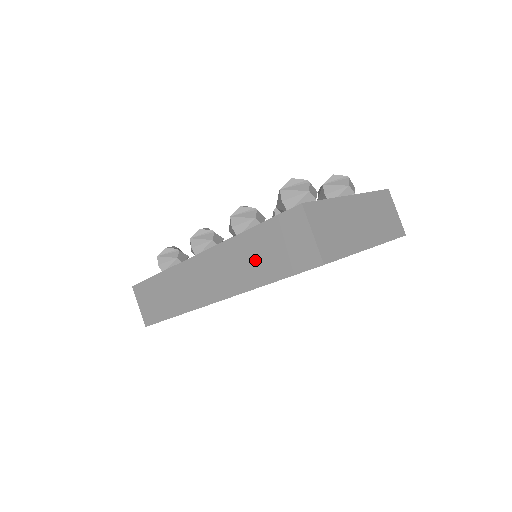
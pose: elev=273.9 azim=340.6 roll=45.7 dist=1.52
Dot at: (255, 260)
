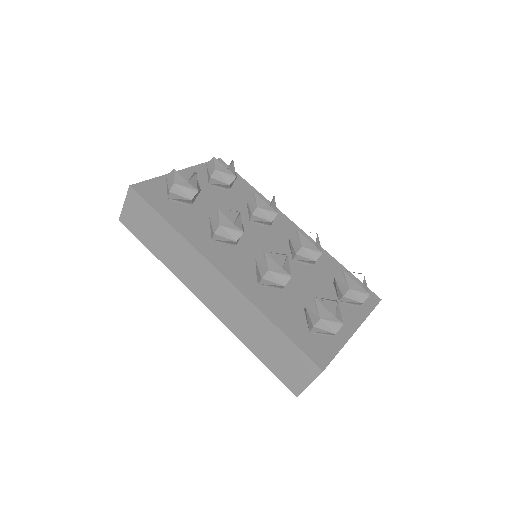
Dot at: (258, 336)
